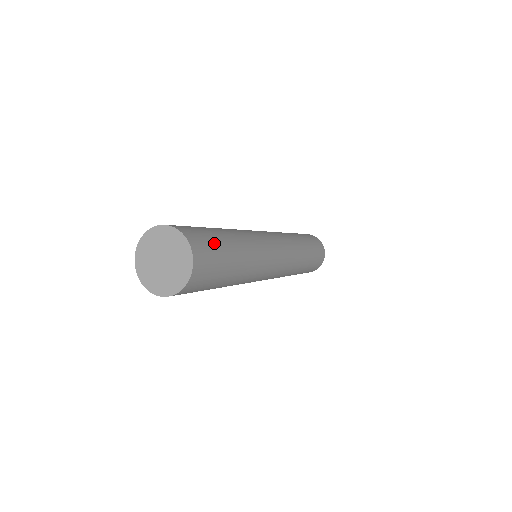
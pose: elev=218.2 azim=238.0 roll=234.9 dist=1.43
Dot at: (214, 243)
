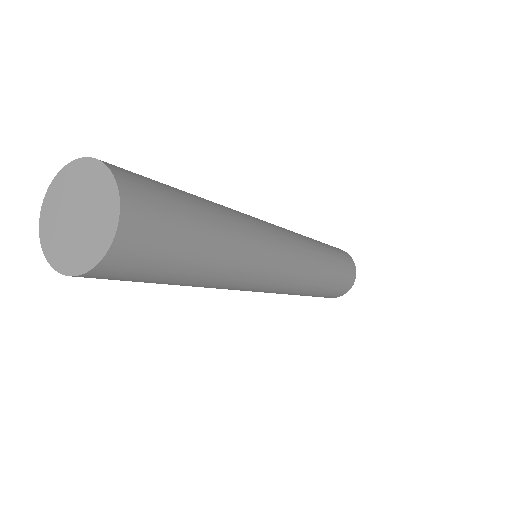
Dot at: (171, 199)
